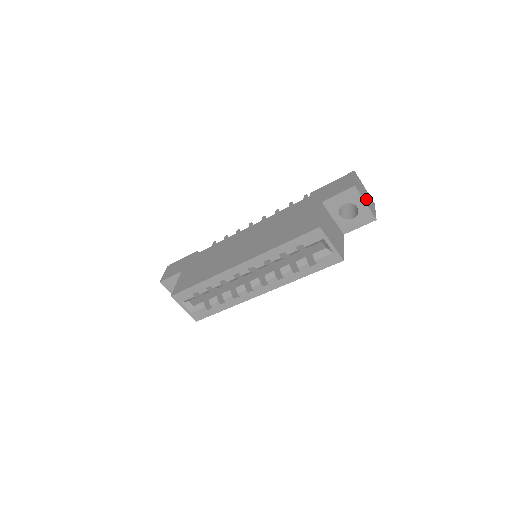
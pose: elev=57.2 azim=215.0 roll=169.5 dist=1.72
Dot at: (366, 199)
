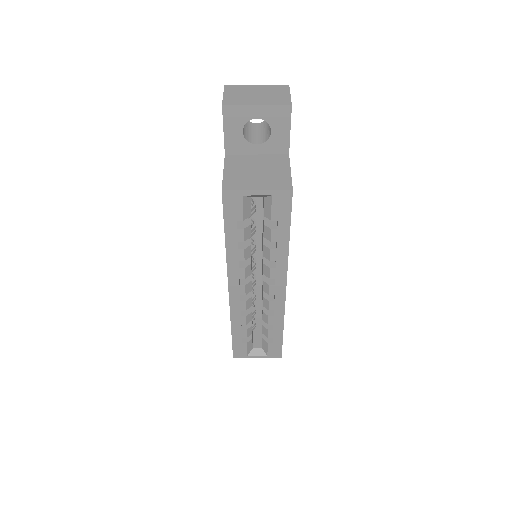
Dot at: (259, 99)
